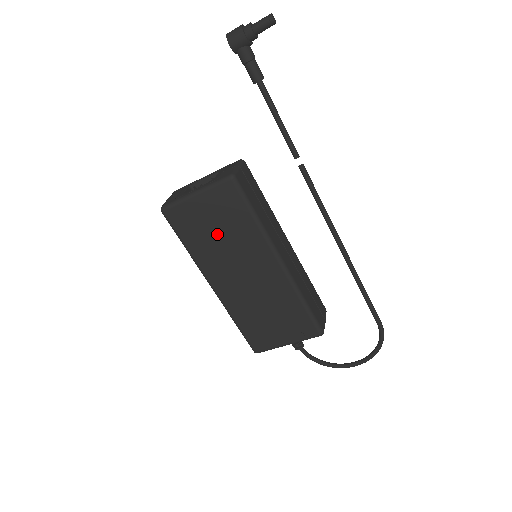
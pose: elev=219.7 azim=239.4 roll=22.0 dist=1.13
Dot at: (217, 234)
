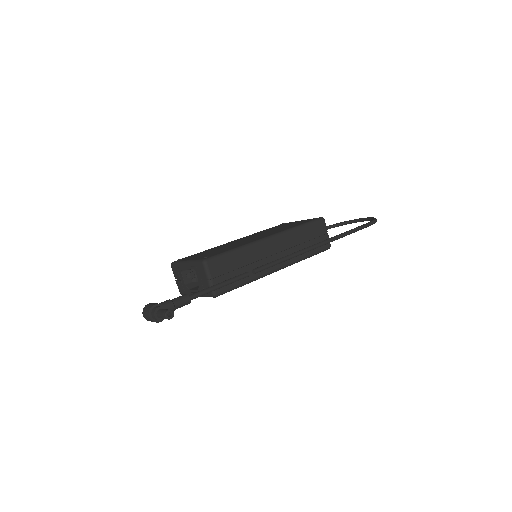
Dot at: occluded
